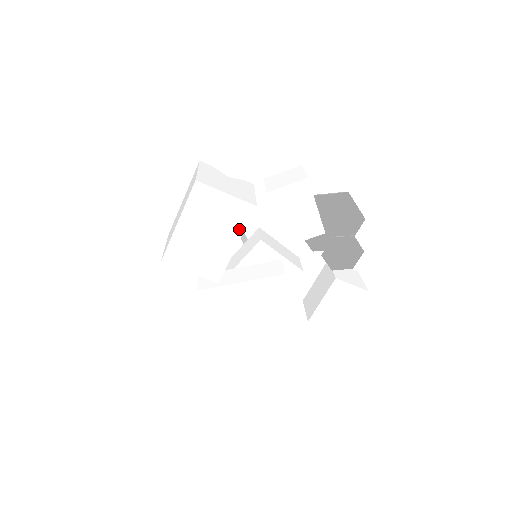
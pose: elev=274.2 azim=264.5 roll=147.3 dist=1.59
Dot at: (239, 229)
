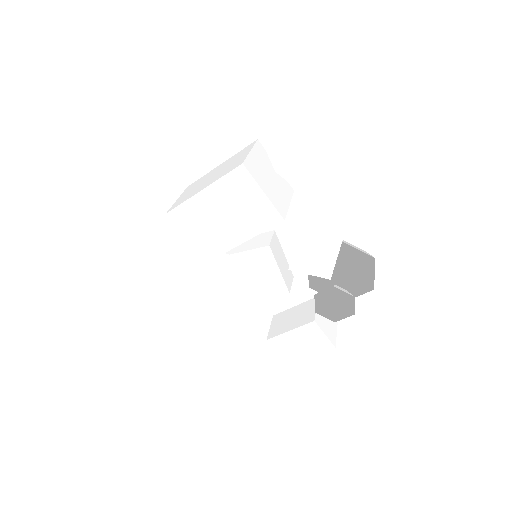
Dot at: (255, 229)
